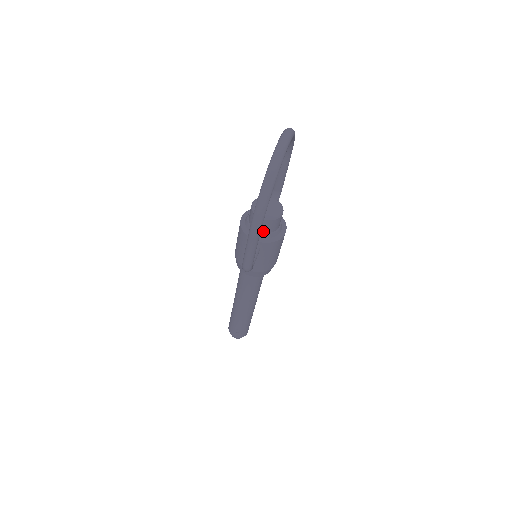
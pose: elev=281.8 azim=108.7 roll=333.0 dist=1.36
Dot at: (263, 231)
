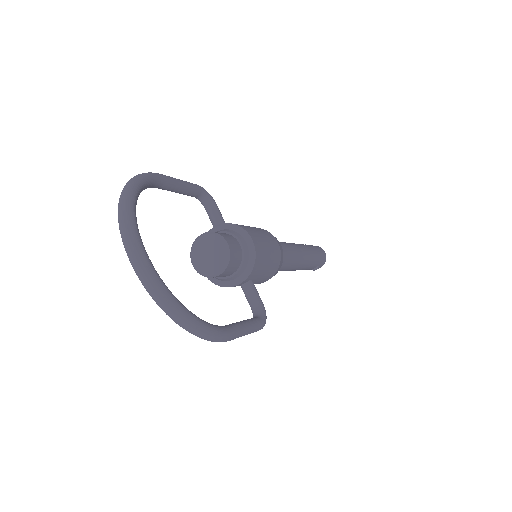
Dot at: (233, 272)
